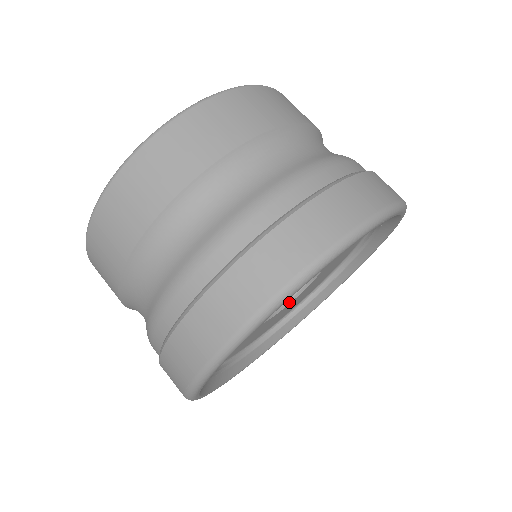
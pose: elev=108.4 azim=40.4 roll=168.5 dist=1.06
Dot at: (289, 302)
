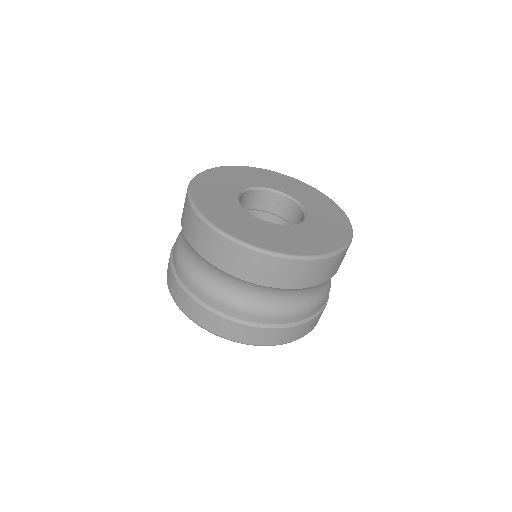
Dot at: occluded
